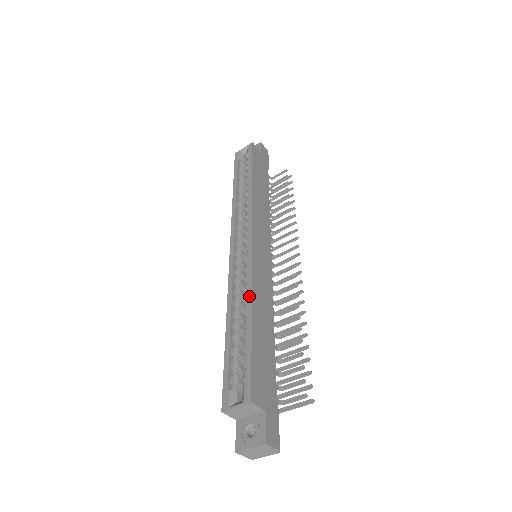
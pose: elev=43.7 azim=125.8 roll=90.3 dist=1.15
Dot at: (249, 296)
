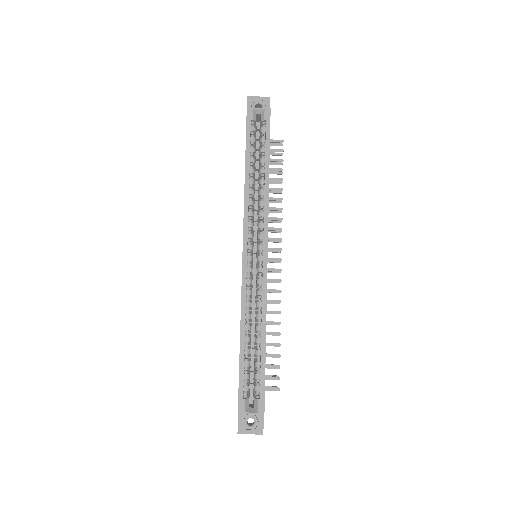
Dot at: (264, 319)
